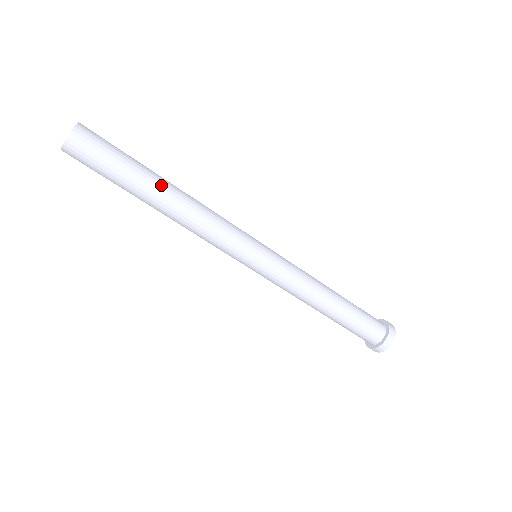
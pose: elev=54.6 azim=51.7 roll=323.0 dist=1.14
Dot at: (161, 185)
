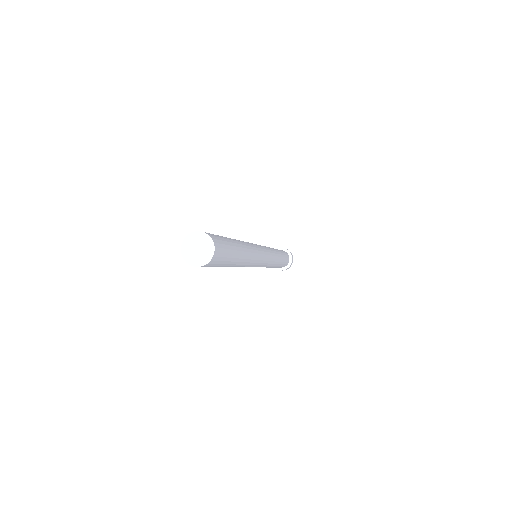
Dot at: (242, 256)
